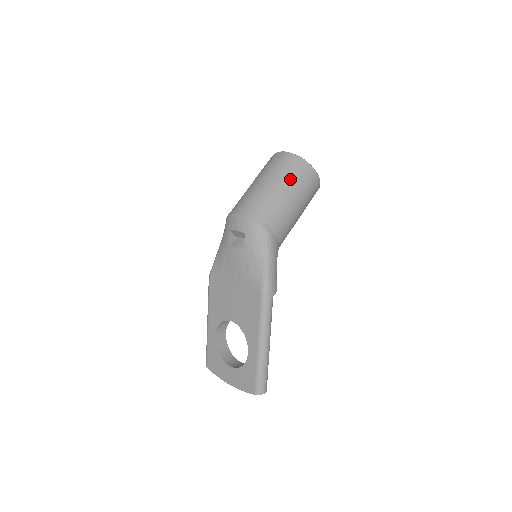
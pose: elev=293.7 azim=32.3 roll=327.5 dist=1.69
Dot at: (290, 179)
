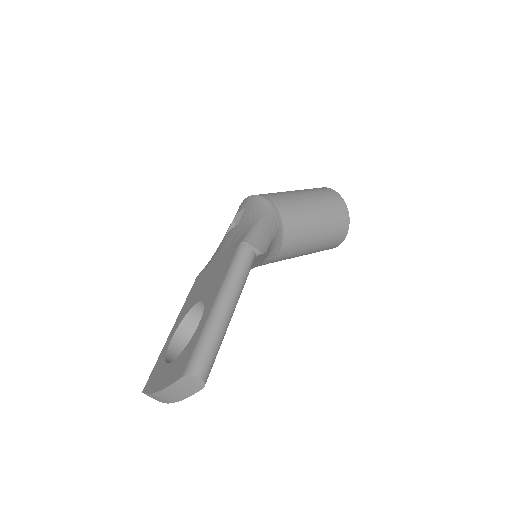
Dot at: (311, 191)
